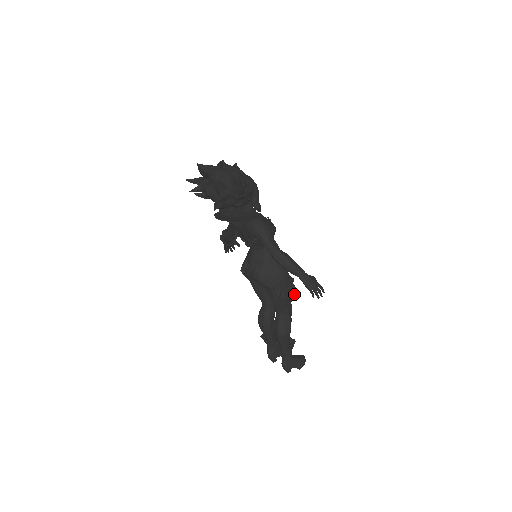
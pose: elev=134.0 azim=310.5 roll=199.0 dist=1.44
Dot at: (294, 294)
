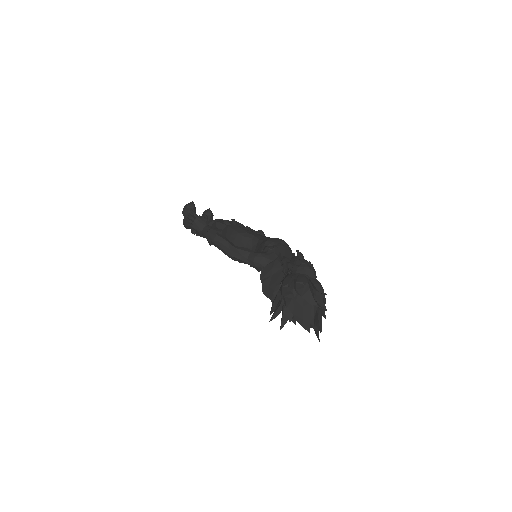
Dot at: occluded
